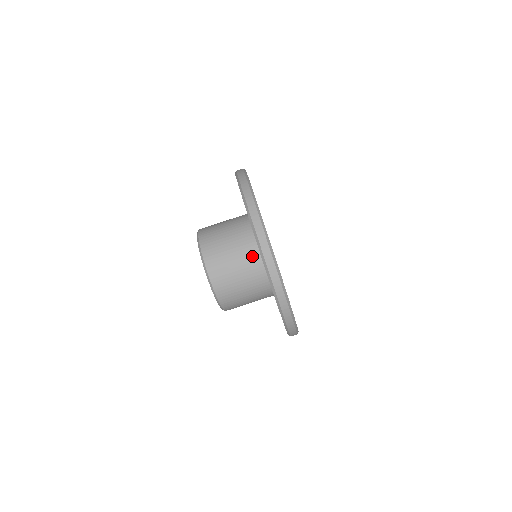
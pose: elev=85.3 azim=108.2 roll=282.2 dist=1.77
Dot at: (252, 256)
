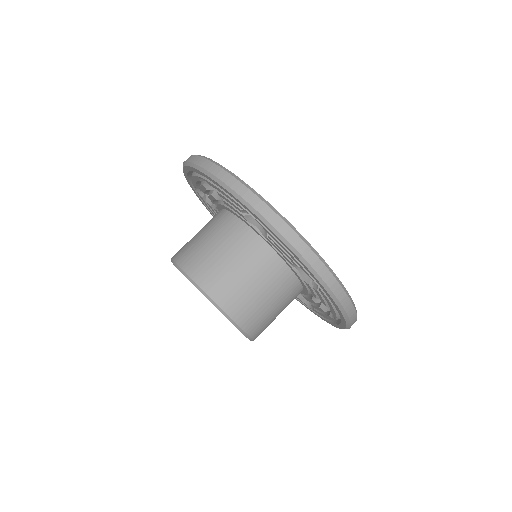
Dot at: (269, 263)
